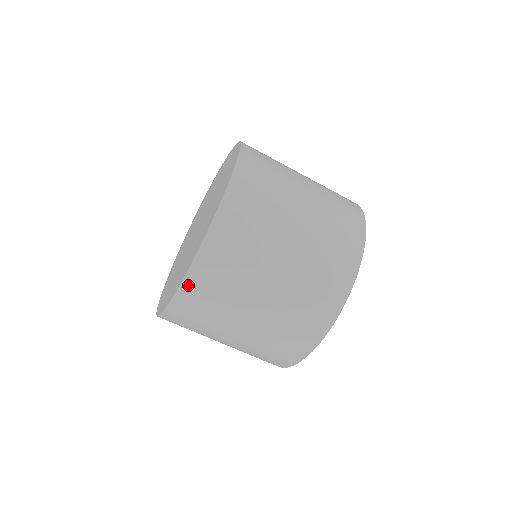
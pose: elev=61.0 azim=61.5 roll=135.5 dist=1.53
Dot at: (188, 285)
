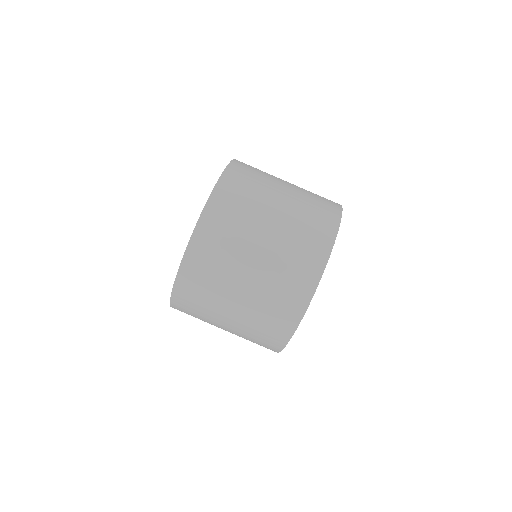
Dot at: (209, 210)
